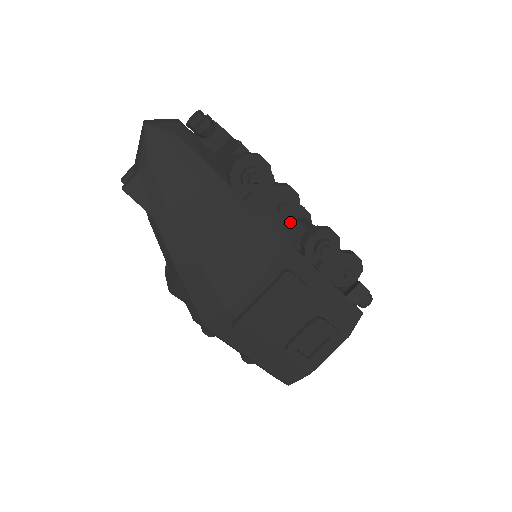
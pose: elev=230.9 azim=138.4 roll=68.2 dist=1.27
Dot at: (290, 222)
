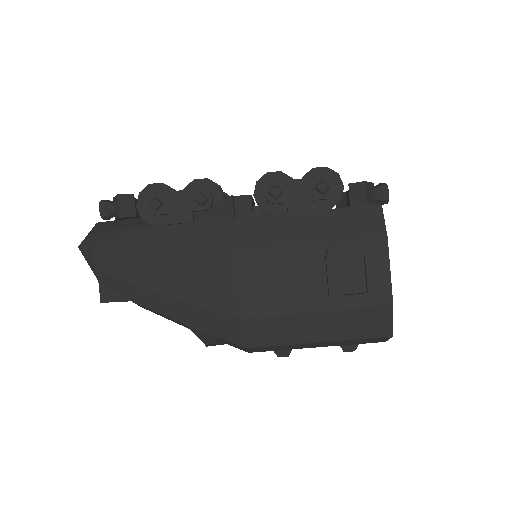
Dot at: (223, 203)
